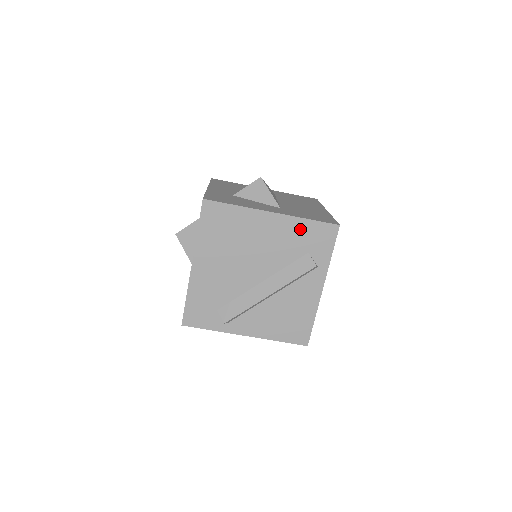
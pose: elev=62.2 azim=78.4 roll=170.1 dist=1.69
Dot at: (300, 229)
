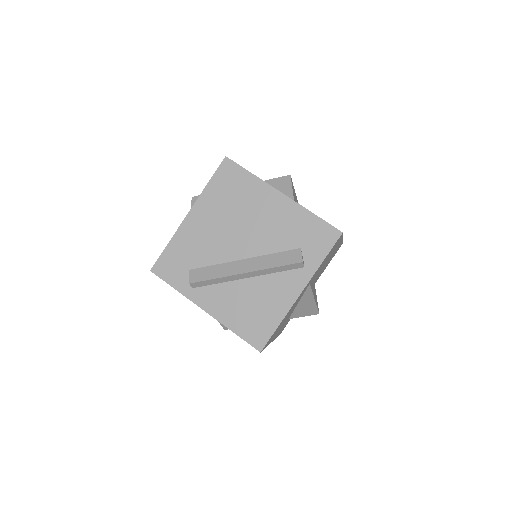
Dot at: (302, 220)
